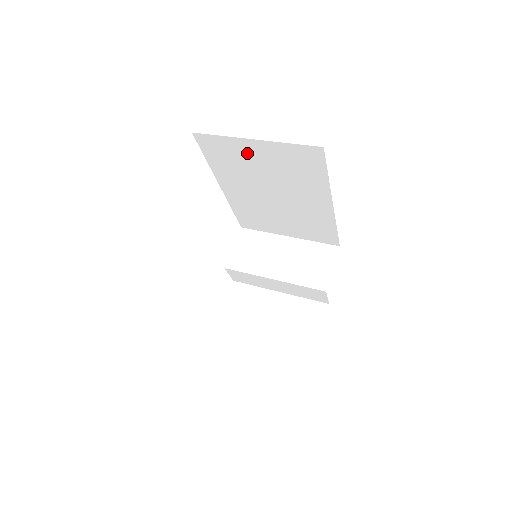
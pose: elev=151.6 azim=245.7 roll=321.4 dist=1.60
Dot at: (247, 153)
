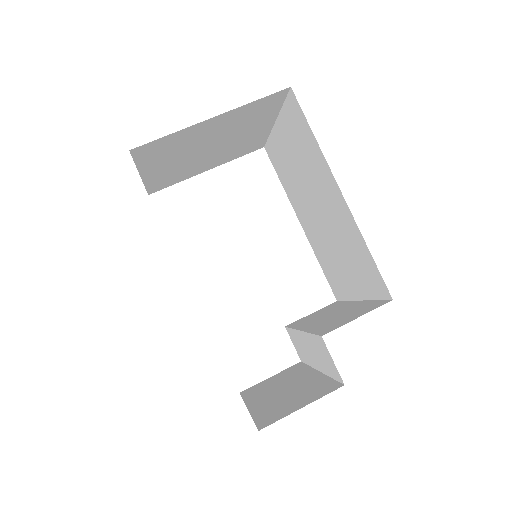
Dot at: (283, 148)
